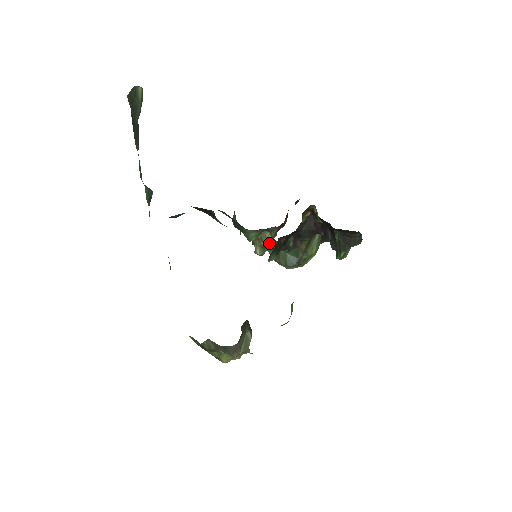
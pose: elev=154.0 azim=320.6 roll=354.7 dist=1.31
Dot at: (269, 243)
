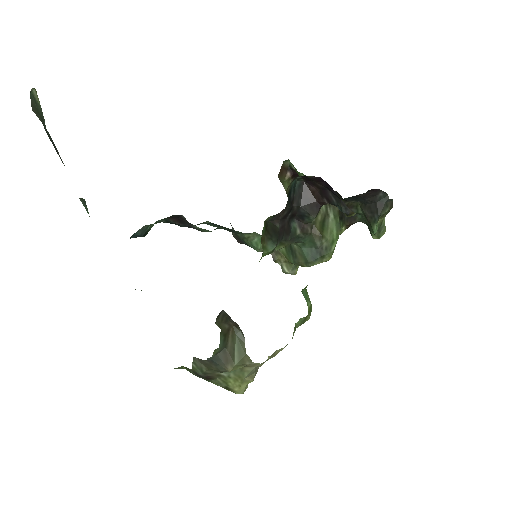
Dot at: occluded
